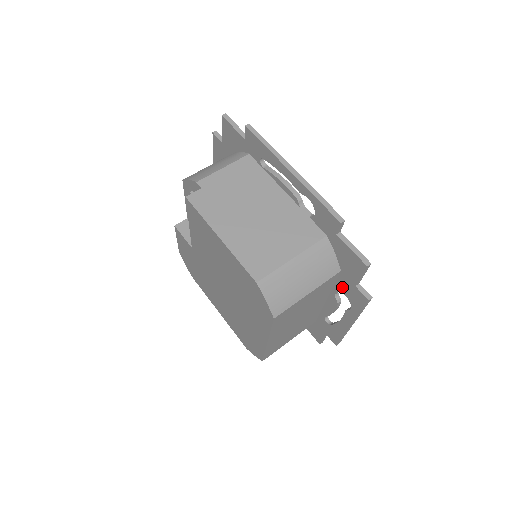
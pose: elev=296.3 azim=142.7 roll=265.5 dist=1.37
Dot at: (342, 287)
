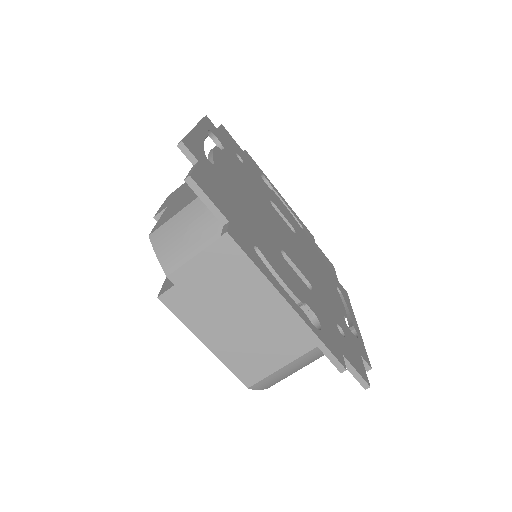
Dot at: occluded
